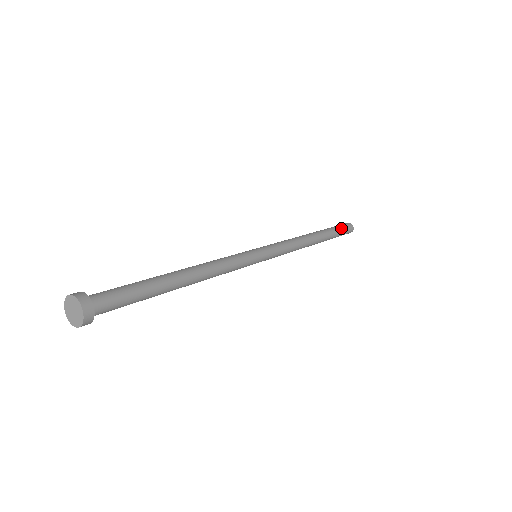
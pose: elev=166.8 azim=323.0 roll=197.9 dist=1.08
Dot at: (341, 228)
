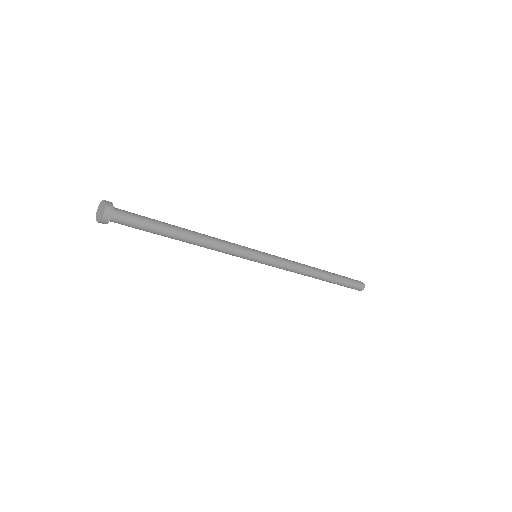
Dot at: (348, 278)
